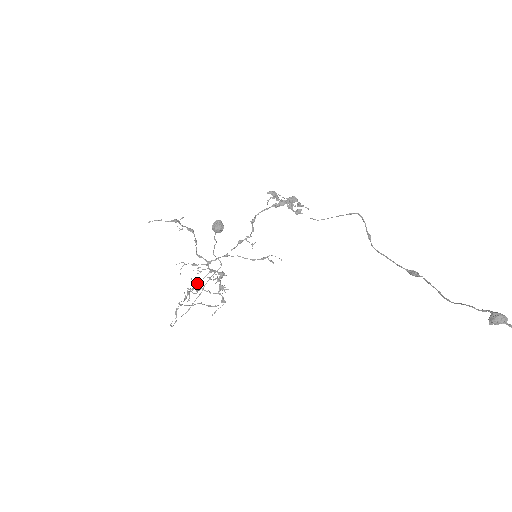
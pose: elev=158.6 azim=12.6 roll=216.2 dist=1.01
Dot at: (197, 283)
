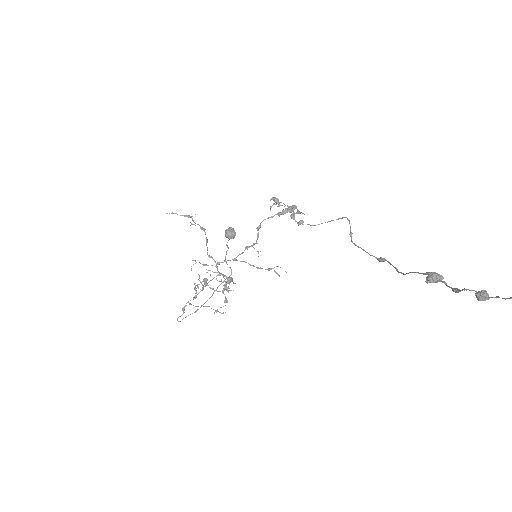
Dot at: (204, 280)
